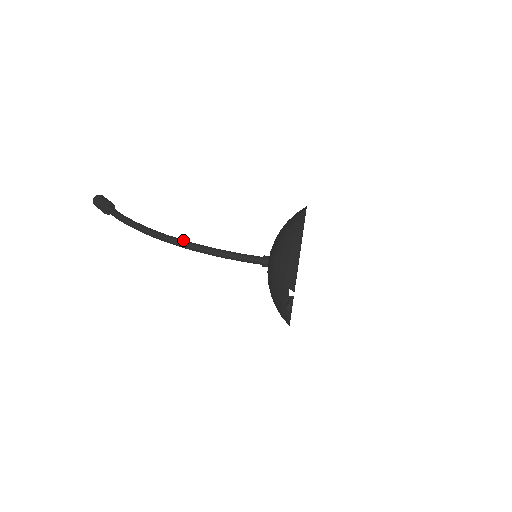
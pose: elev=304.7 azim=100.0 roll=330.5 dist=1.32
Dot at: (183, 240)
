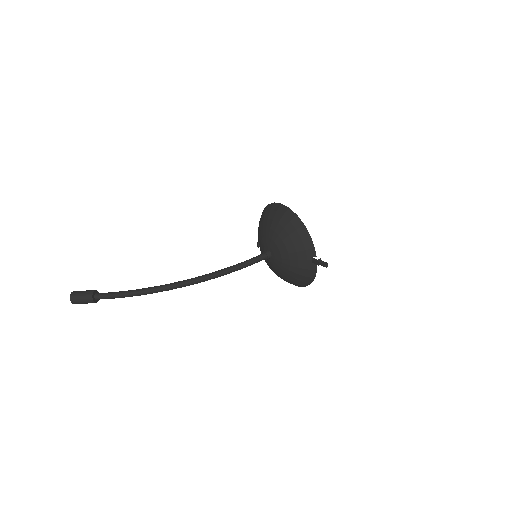
Dot at: (201, 276)
